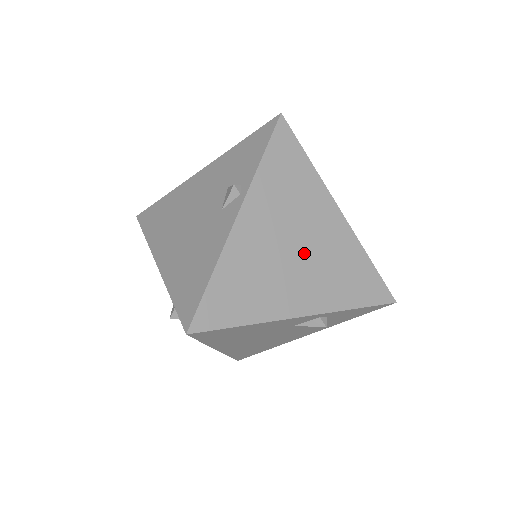
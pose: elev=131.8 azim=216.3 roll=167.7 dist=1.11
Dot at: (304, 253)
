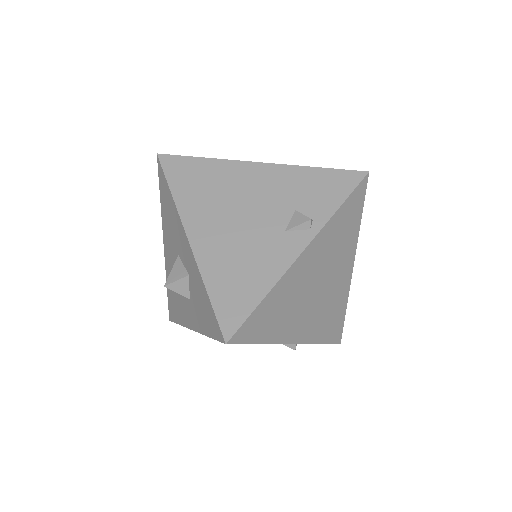
Dot at: (320, 294)
